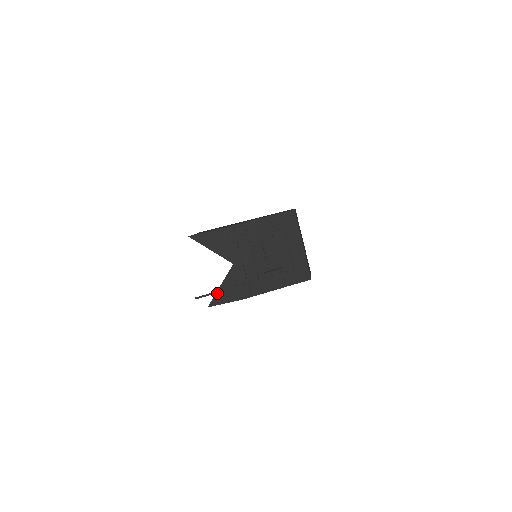
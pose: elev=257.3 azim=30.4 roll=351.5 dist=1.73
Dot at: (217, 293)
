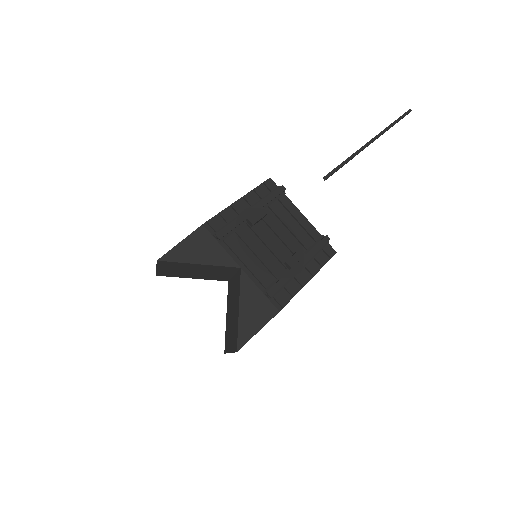
Dot at: (240, 322)
